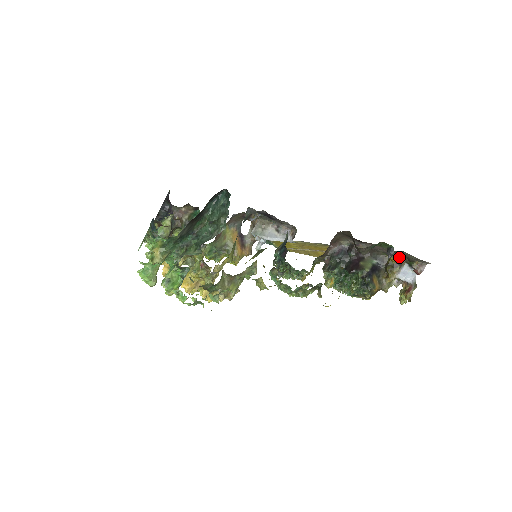
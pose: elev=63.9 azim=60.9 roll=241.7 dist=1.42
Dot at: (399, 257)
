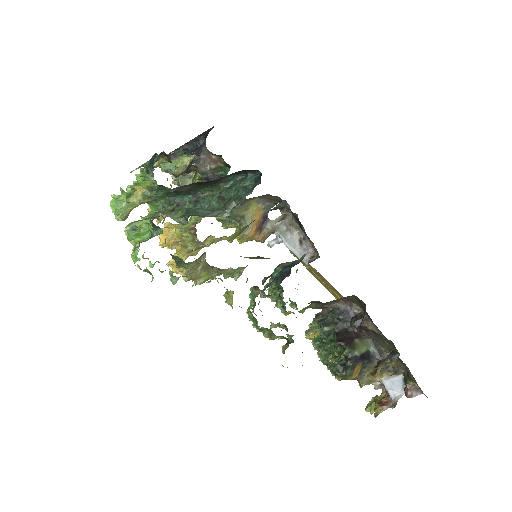
Dot at: (400, 364)
